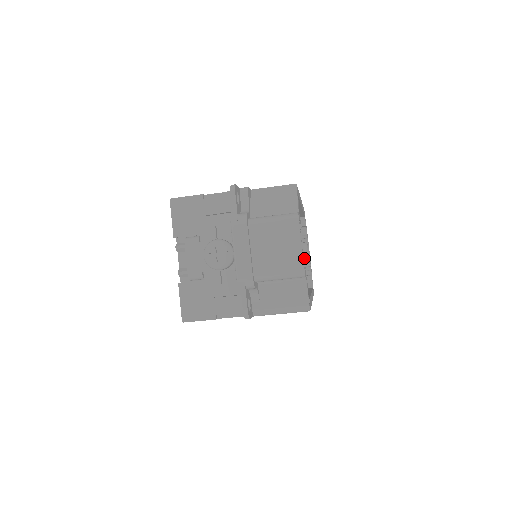
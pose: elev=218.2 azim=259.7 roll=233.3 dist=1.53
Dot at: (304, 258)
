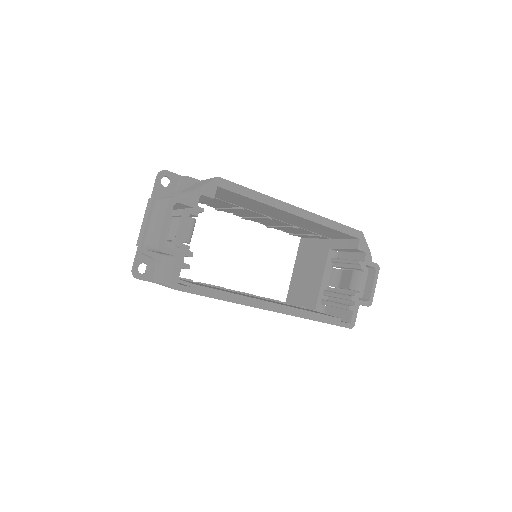
Dot at: (351, 285)
